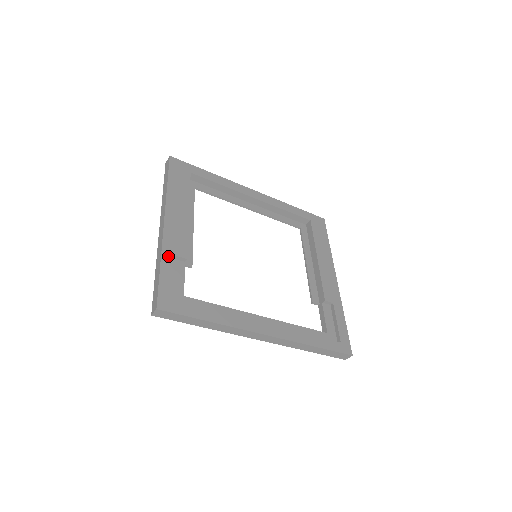
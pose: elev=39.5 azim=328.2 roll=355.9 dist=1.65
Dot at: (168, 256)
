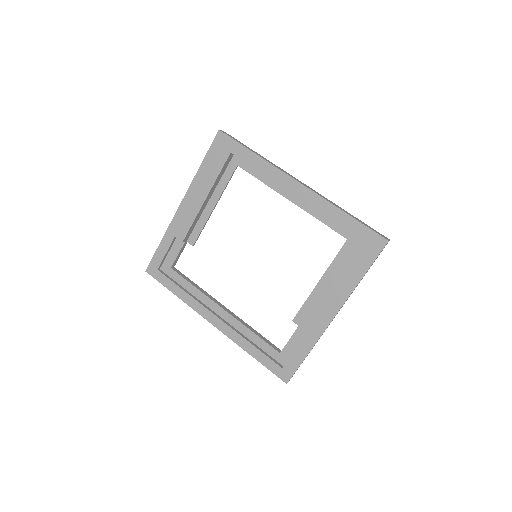
Dot at: (169, 235)
